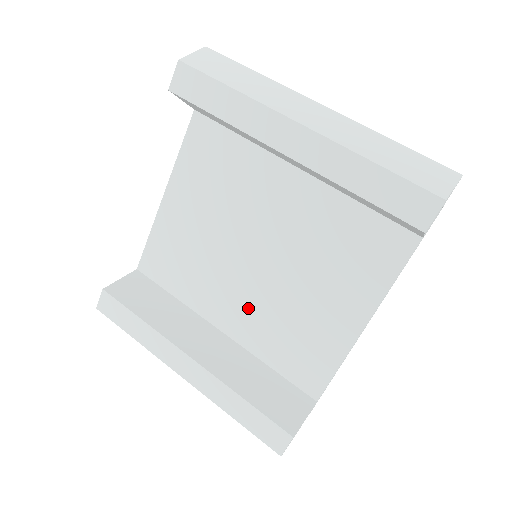
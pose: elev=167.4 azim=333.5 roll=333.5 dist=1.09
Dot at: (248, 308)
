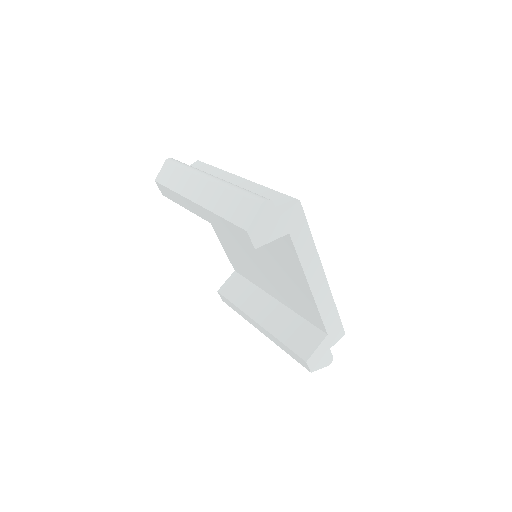
Dot at: (273, 285)
